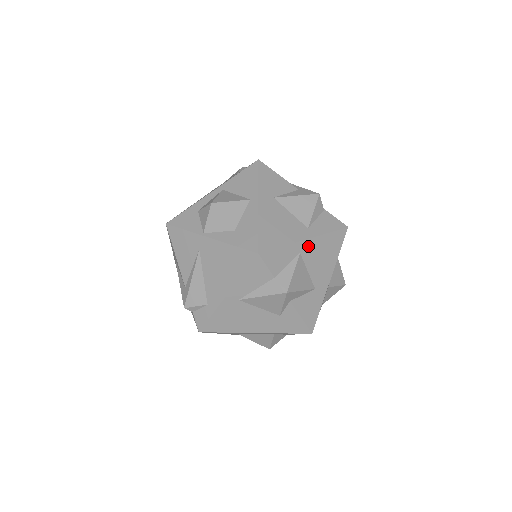
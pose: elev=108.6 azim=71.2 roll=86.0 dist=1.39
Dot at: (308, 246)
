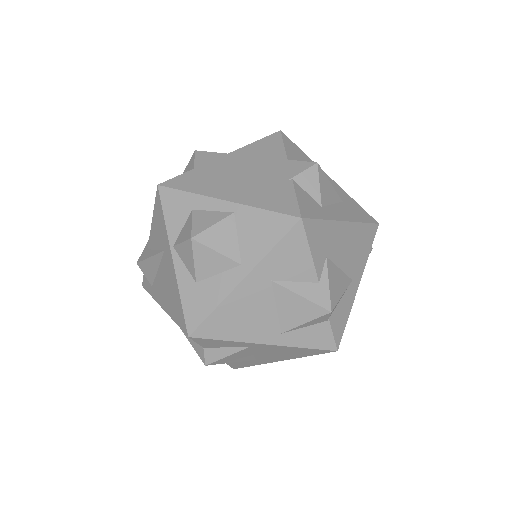
Dot at: (265, 346)
